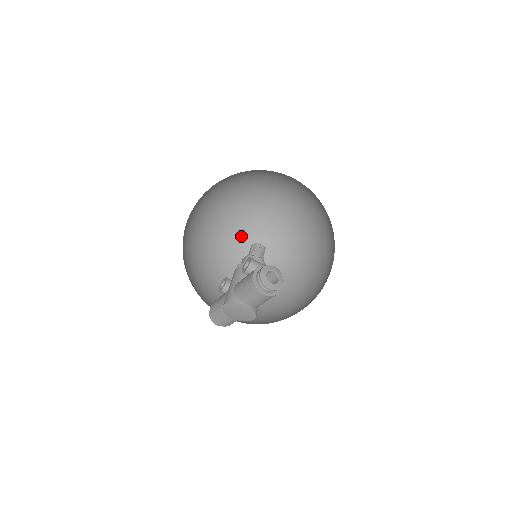
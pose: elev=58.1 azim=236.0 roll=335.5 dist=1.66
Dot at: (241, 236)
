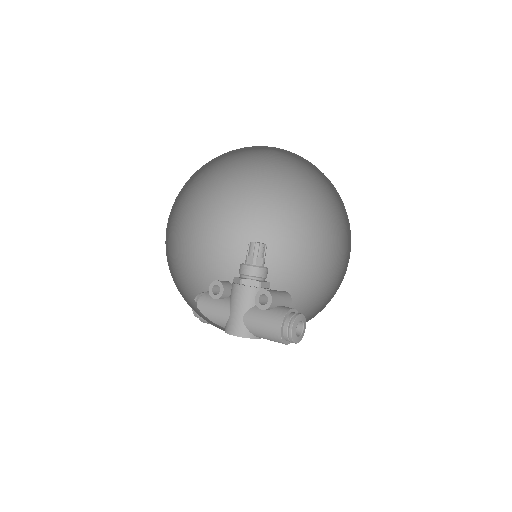
Dot at: (212, 182)
